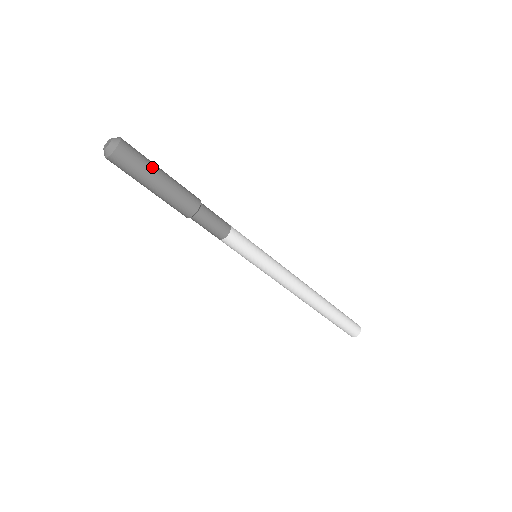
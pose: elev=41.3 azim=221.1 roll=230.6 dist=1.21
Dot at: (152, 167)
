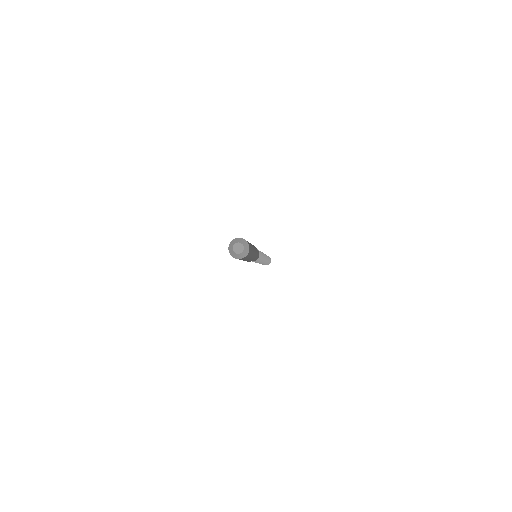
Dot at: occluded
